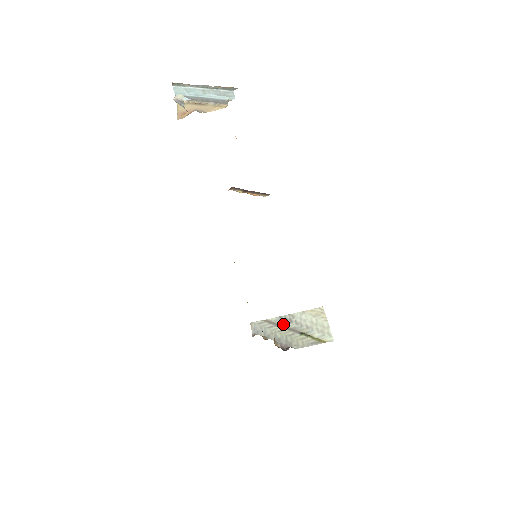
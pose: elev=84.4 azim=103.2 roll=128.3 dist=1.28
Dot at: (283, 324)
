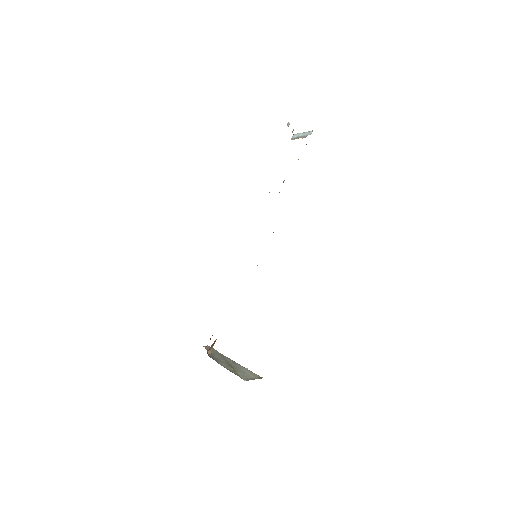
Dot at: (227, 359)
